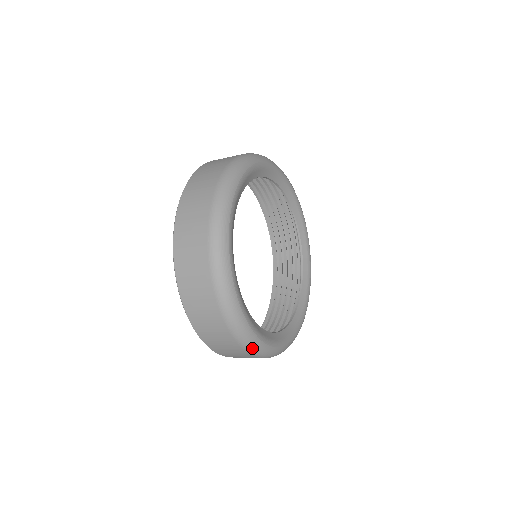
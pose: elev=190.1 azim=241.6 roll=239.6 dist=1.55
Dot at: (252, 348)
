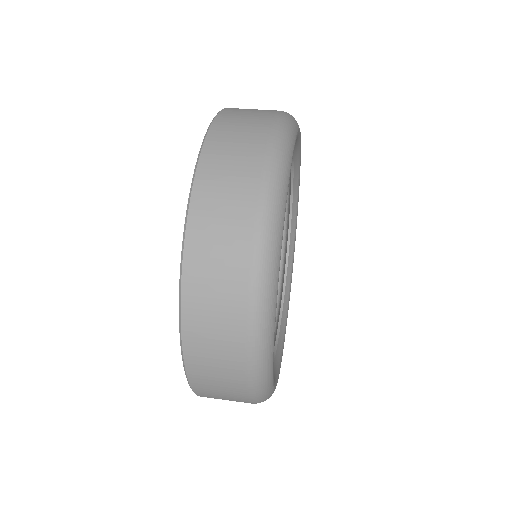
Dot at: occluded
